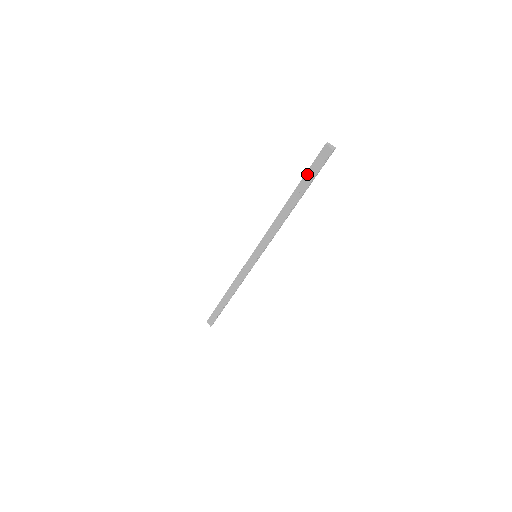
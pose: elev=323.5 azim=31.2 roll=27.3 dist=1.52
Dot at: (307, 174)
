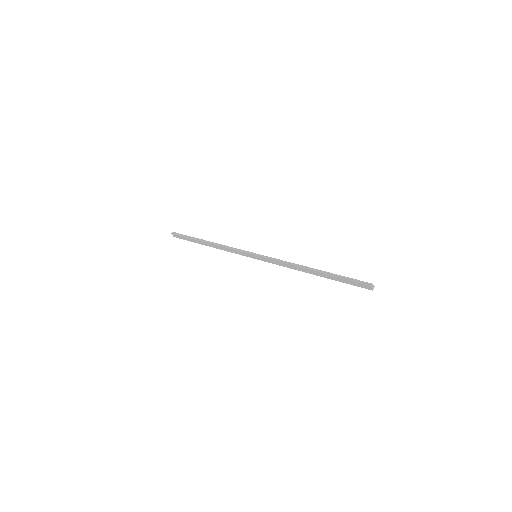
Dot at: (342, 279)
